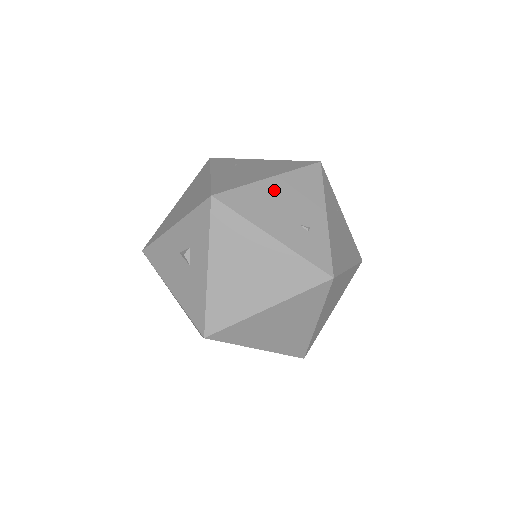
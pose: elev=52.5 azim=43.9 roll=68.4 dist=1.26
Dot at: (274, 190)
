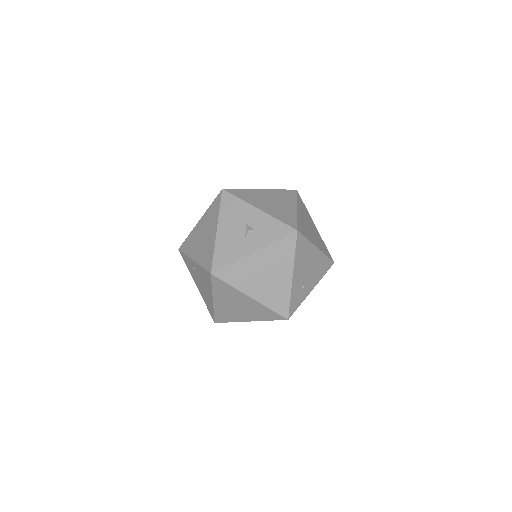
Dot at: (313, 256)
